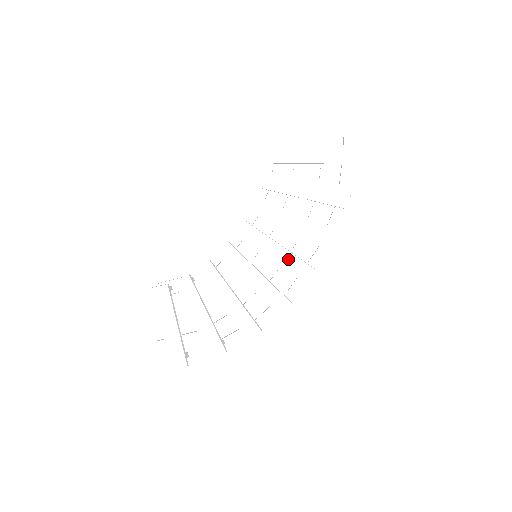
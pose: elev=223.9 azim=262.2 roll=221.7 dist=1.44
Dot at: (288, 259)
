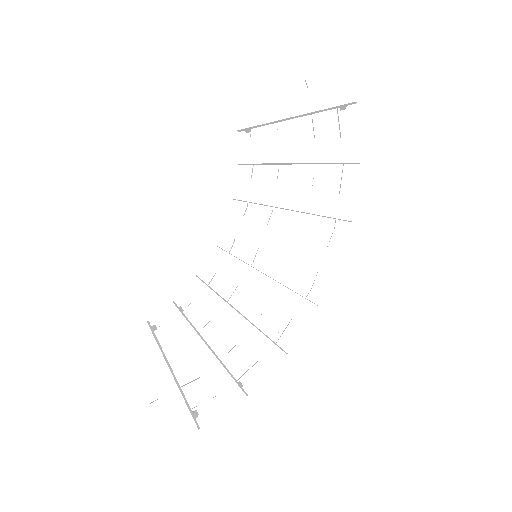
Dot at: (299, 248)
